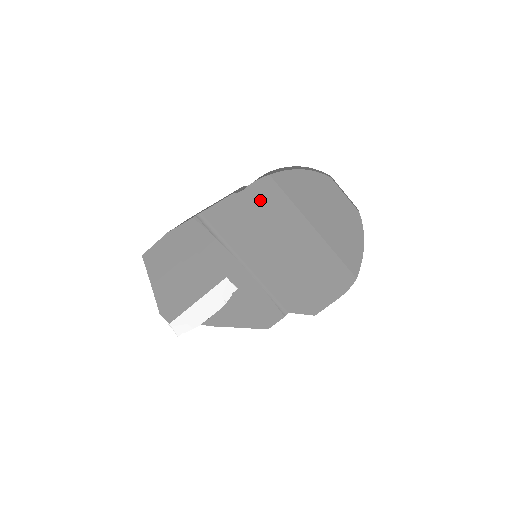
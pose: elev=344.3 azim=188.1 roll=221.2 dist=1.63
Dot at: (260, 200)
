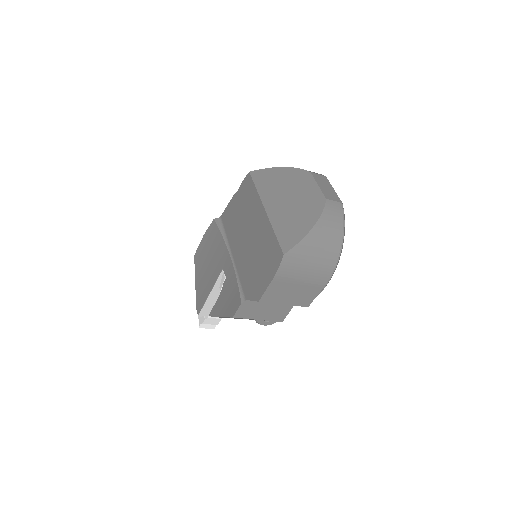
Dot at: (244, 195)
